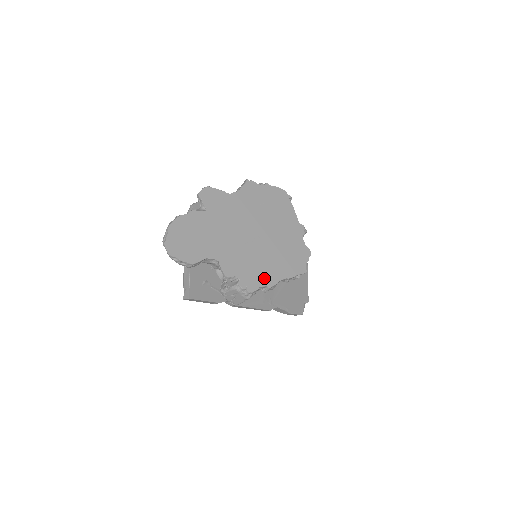
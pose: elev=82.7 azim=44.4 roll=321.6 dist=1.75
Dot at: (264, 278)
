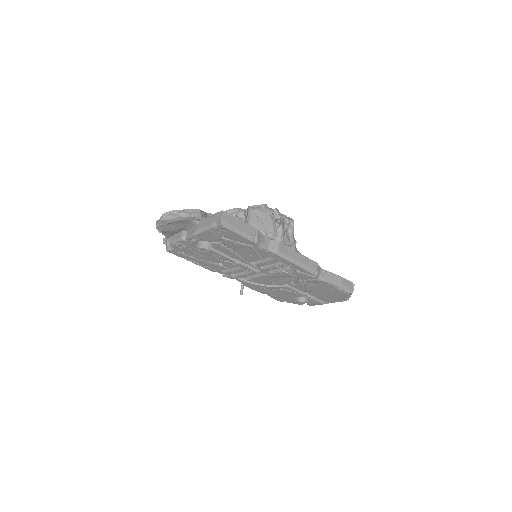
Dot at: occluded
